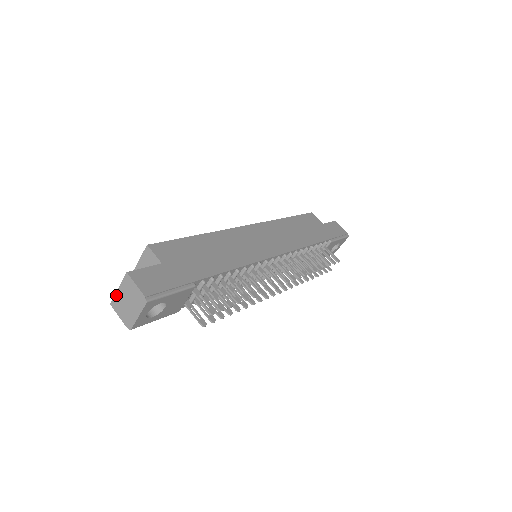
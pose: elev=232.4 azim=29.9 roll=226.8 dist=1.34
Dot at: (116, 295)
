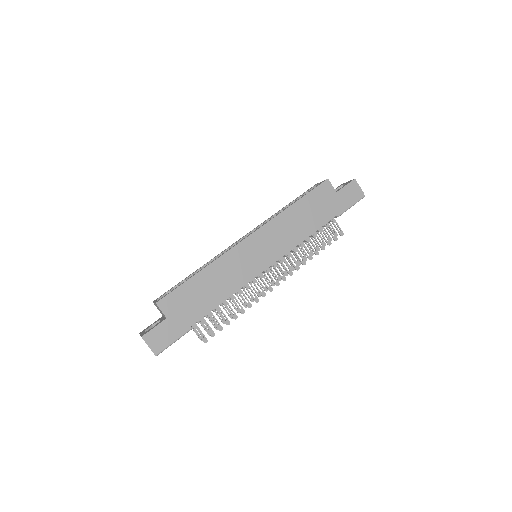
Dot at: occluded
